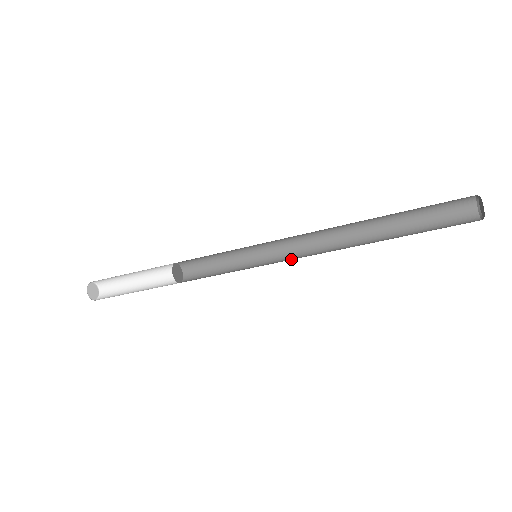
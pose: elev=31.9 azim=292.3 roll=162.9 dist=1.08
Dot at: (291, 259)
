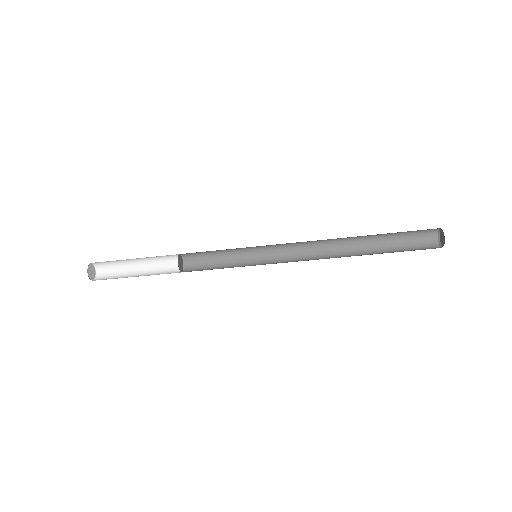
Dot at: occluded
